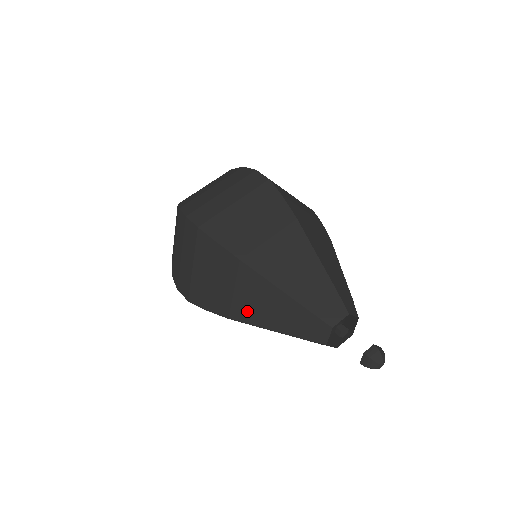
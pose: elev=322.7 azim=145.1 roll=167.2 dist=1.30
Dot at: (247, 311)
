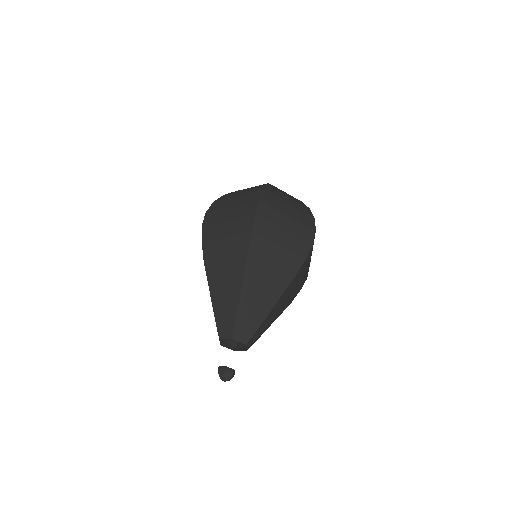
Dot at: (216, 275)
